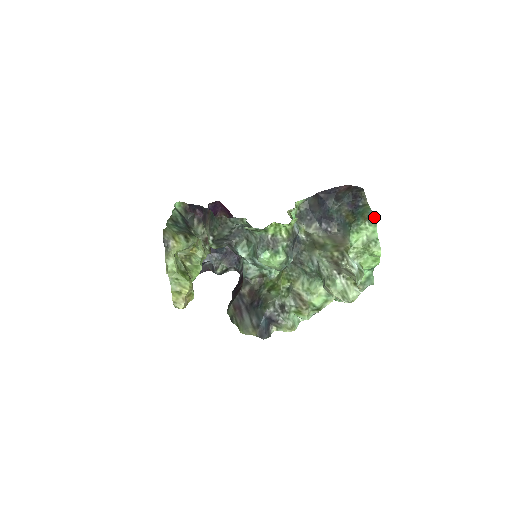
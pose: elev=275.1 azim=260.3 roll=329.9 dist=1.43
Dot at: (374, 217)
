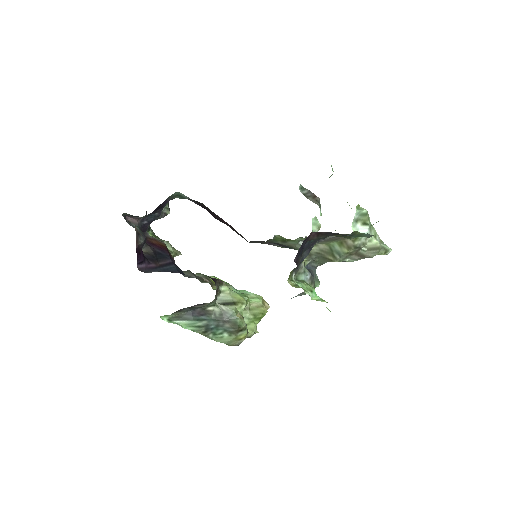
Dot at: occluded
